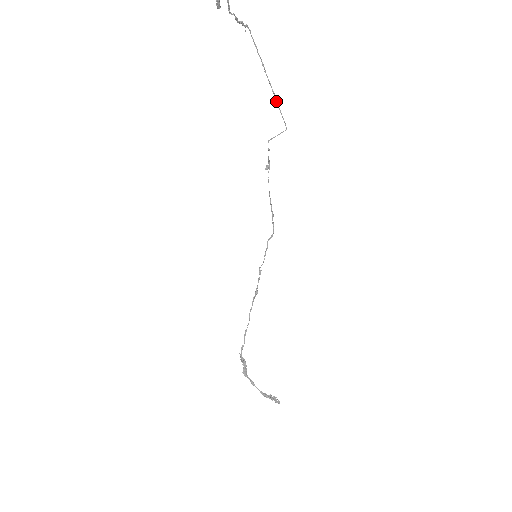
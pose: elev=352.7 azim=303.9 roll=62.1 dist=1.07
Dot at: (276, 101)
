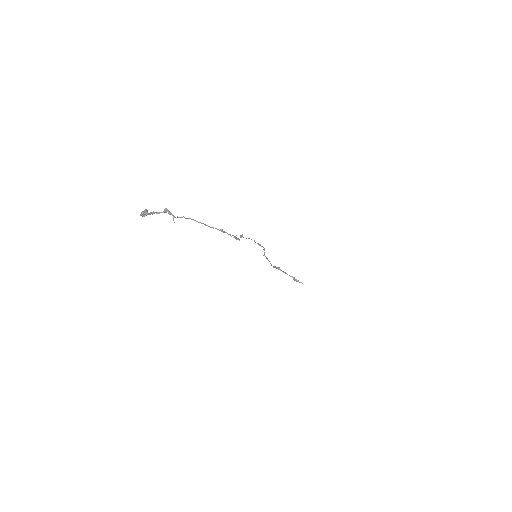
Dot at: (223, 232)
